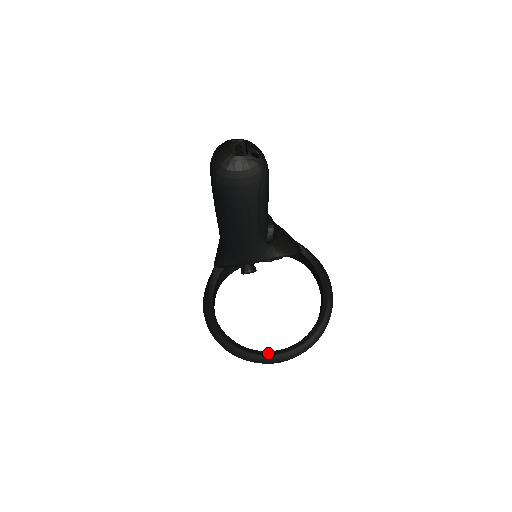
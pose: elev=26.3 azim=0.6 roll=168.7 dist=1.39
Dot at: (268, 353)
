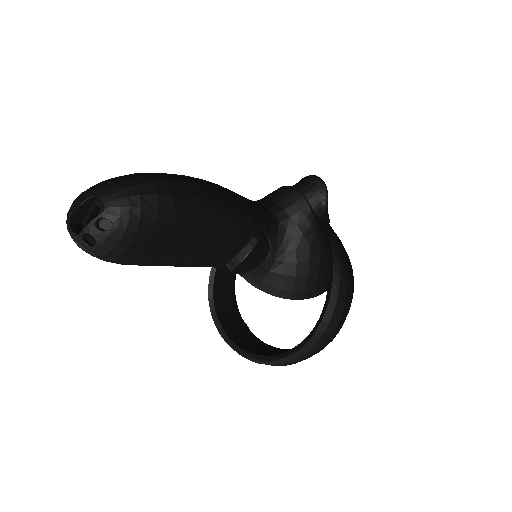
Dot at: (216, 322)
